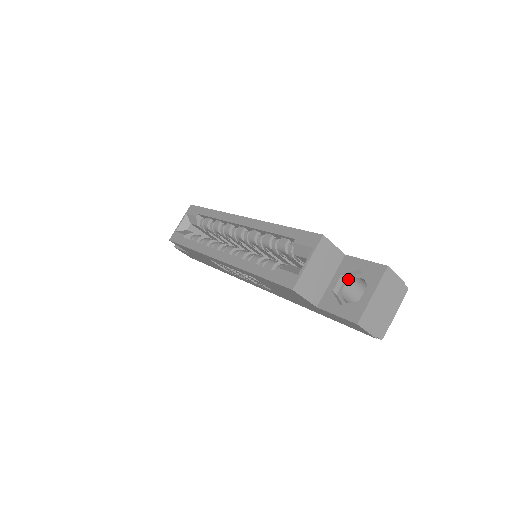
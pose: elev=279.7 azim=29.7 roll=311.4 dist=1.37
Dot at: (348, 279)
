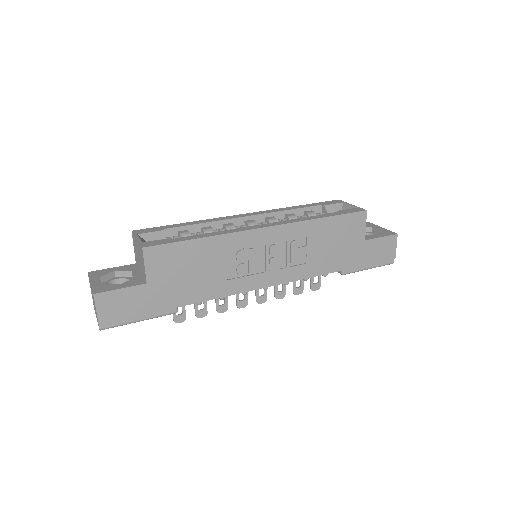
Dot at: occluded
